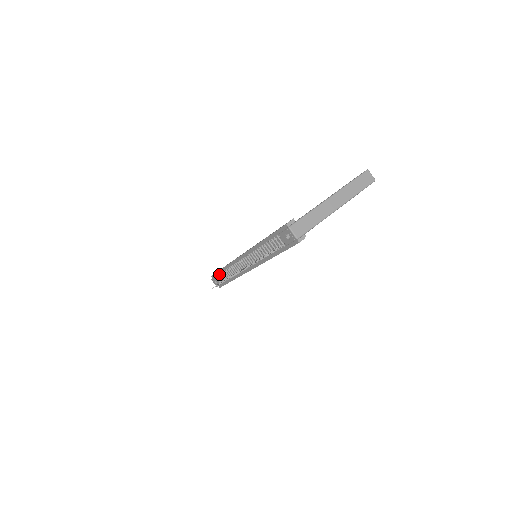
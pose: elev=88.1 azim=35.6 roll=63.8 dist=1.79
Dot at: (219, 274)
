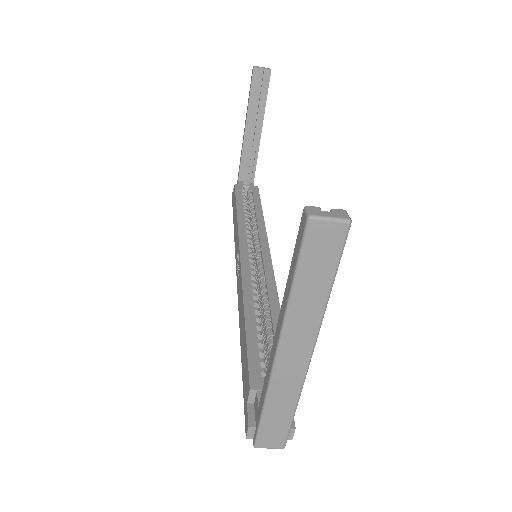
Dot at: occluded
